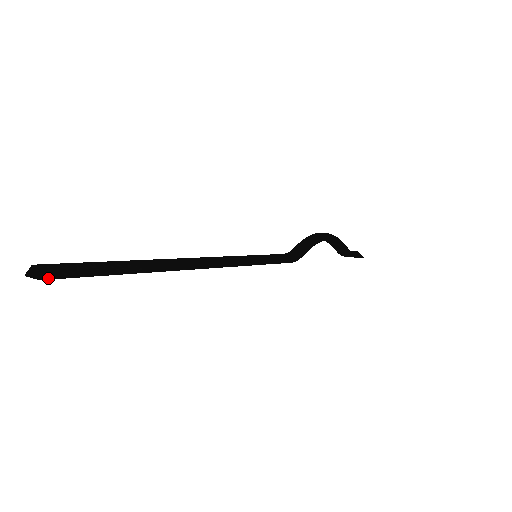
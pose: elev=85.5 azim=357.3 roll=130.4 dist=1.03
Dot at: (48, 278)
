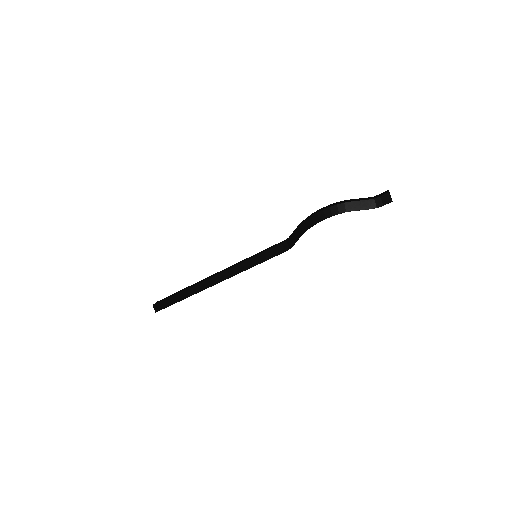
Dot at: (157, 311)
